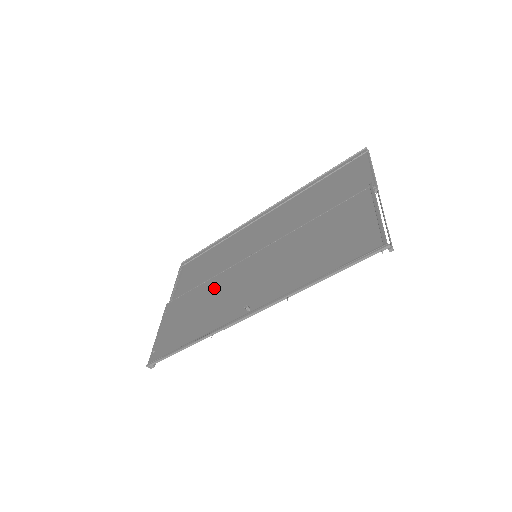
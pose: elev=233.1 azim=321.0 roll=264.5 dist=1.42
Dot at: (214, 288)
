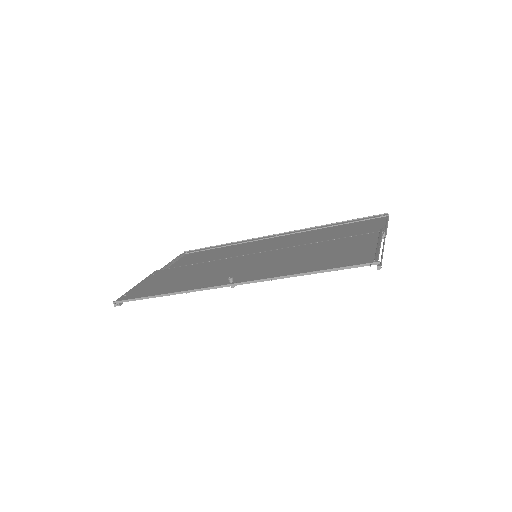
Dot at: (206, 267)
